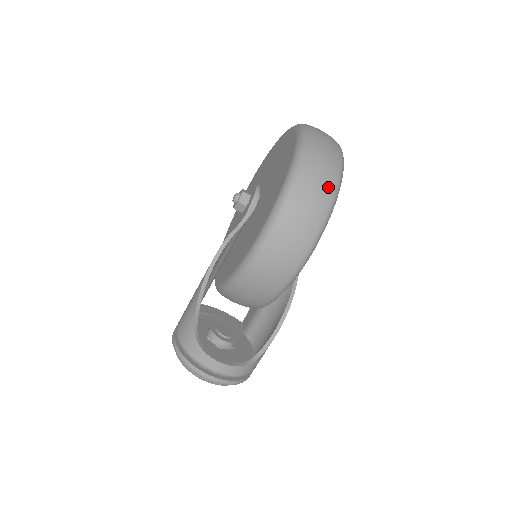
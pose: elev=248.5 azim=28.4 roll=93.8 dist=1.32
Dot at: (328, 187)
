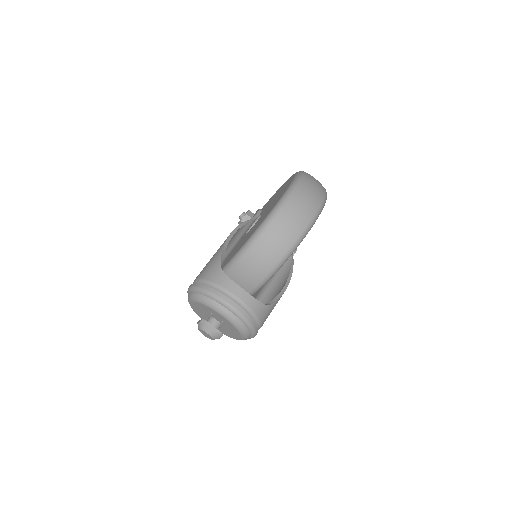
Dot at: (322, 188)
